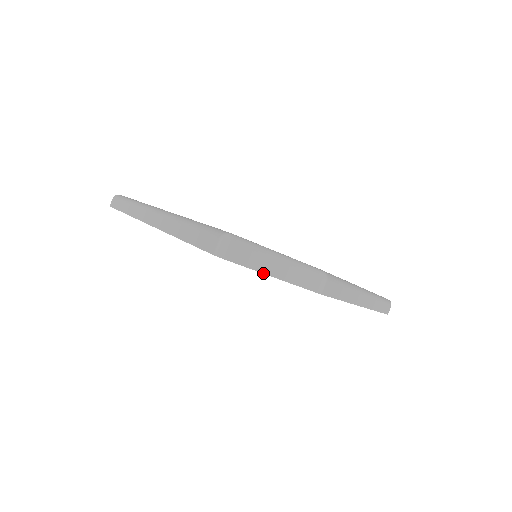
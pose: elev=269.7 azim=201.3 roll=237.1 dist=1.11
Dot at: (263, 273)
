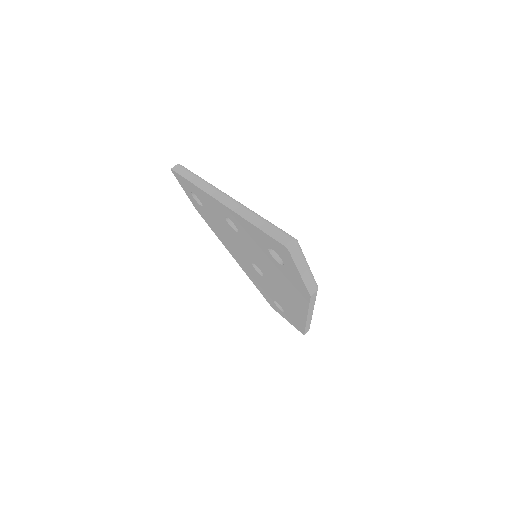
Dot at: (298, 269)
